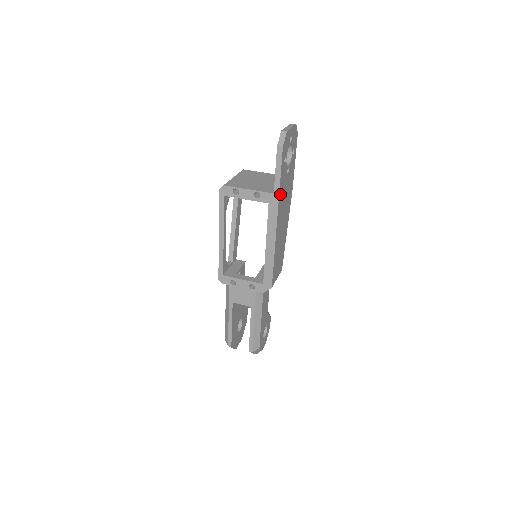
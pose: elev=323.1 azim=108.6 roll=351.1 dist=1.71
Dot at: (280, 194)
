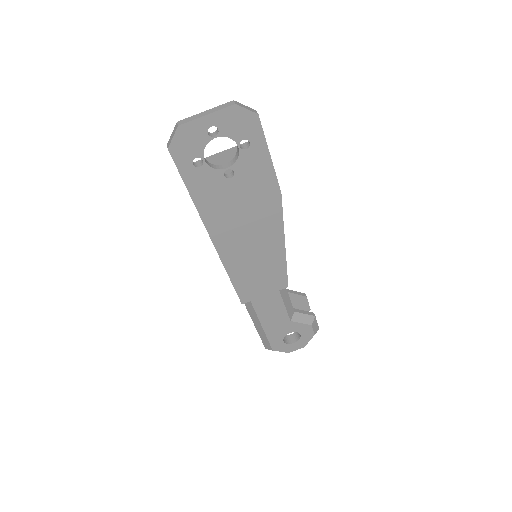
Dot at: (204, 206)
